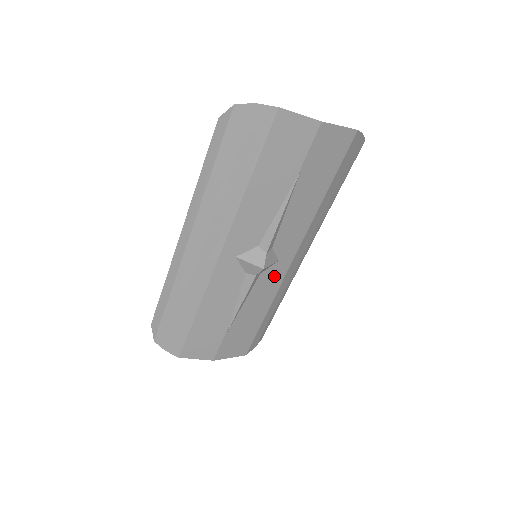
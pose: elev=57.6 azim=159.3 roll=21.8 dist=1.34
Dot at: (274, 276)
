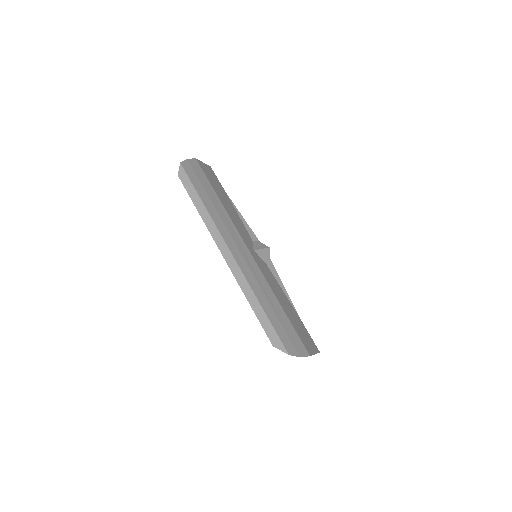
Dot at: occluded
